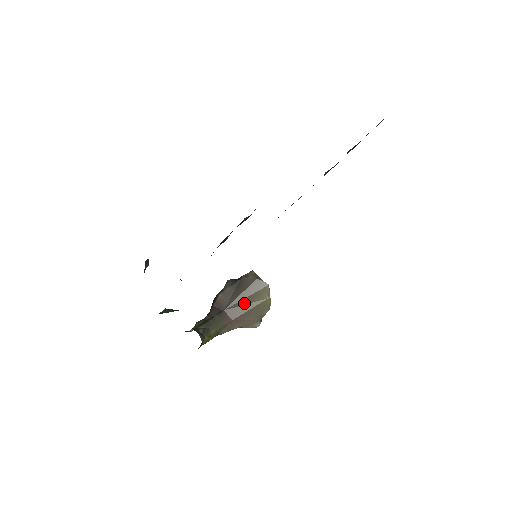
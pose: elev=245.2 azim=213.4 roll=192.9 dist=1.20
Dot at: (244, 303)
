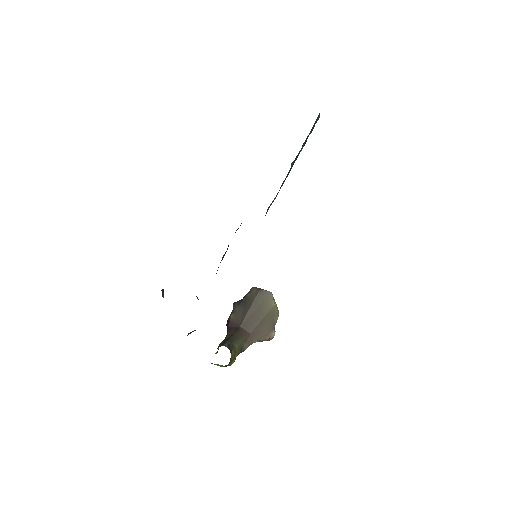
Dot at: (255, 315)
